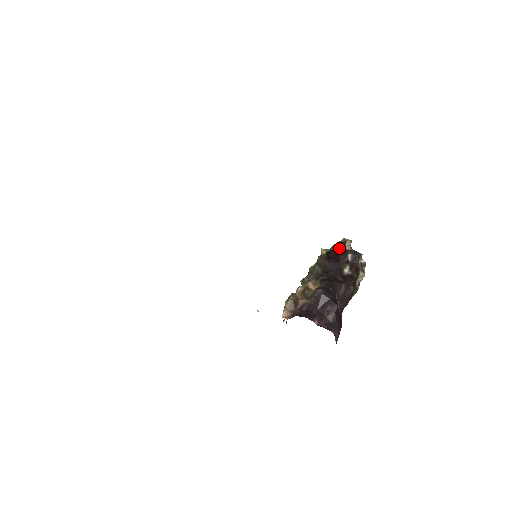
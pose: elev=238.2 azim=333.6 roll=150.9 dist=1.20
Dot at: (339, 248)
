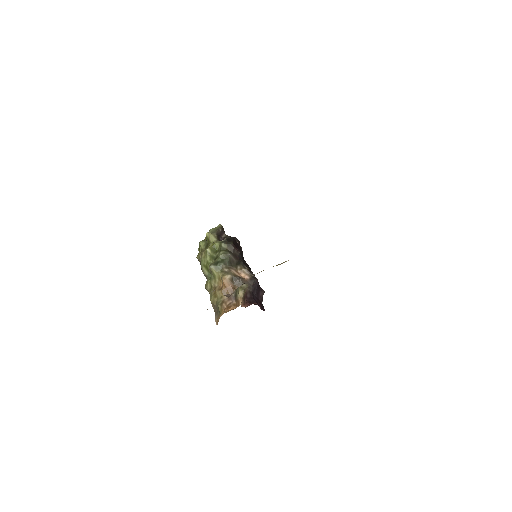
Dot at: (222, 234)
